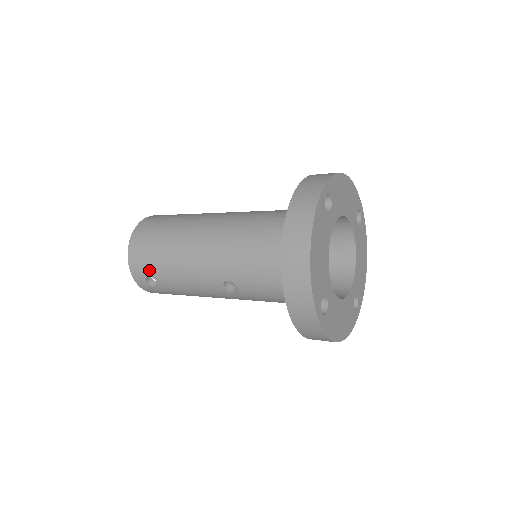
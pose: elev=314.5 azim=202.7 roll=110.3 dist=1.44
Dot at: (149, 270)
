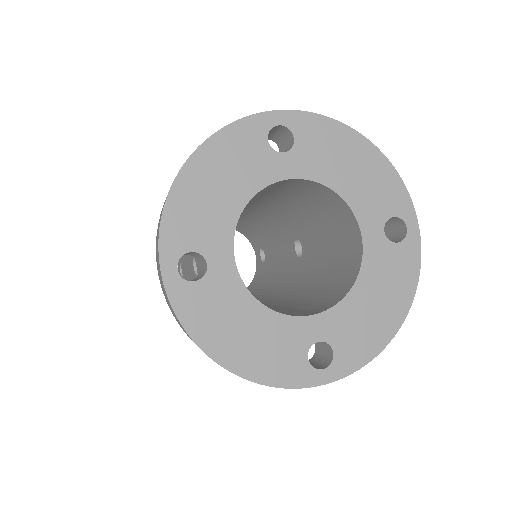
Dot at: occluded
